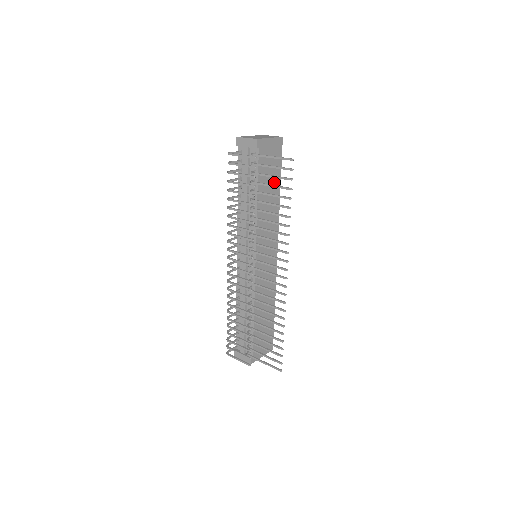
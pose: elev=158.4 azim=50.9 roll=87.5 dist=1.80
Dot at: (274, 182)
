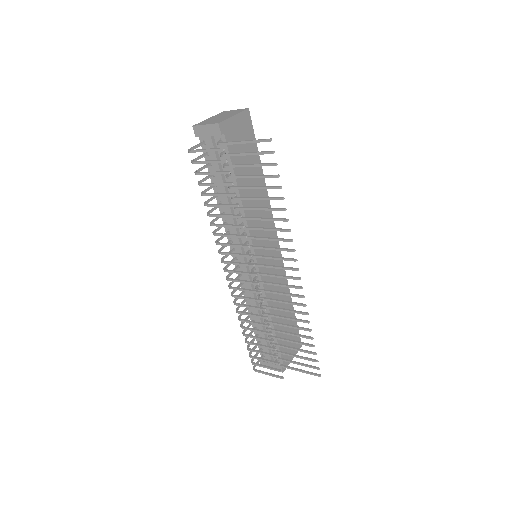
Dot at: occluded
